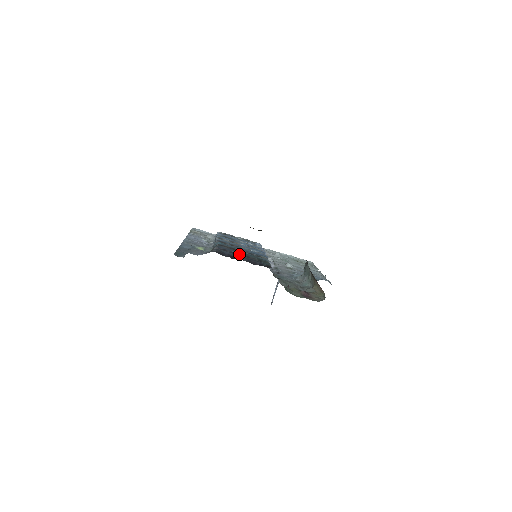
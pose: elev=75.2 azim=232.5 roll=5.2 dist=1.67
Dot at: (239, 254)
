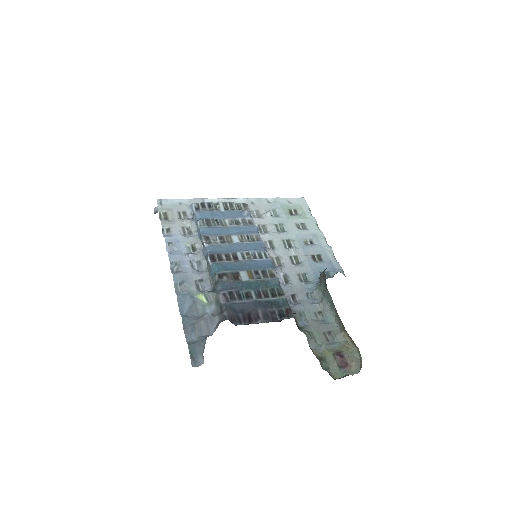
Dot at: (249, 294)
